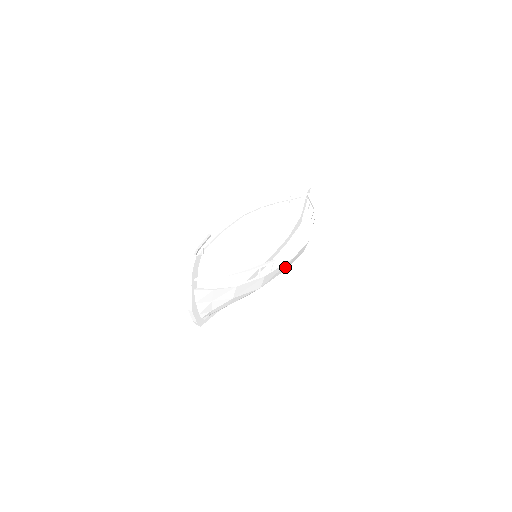
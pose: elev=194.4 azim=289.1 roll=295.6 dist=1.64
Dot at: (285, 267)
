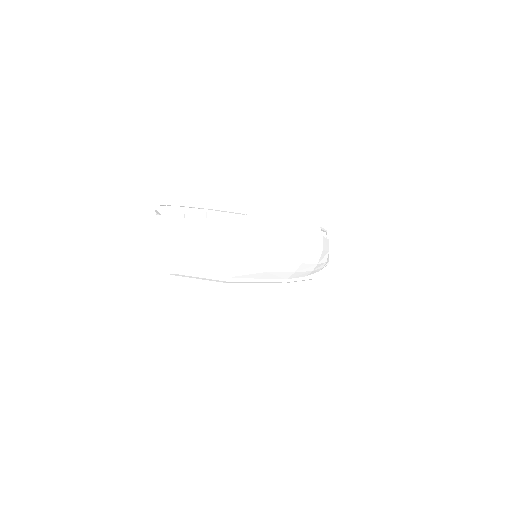
Dot at: (274, 239)
